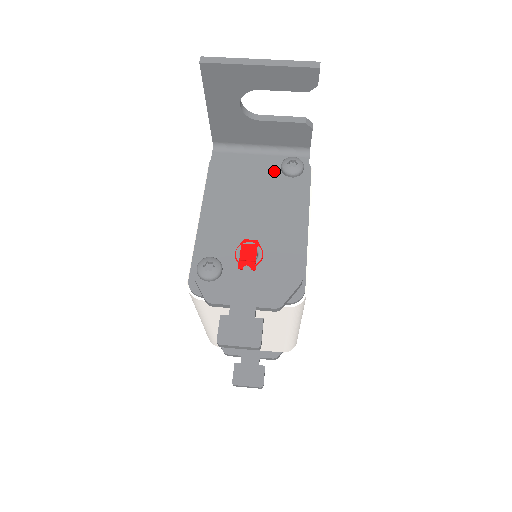
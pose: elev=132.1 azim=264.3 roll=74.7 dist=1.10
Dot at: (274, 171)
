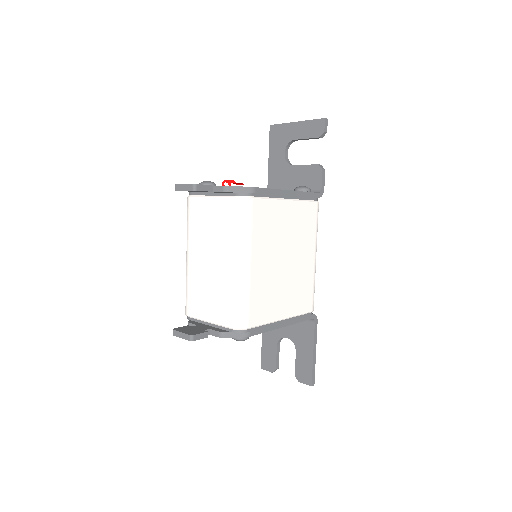
Dot at: occluded
